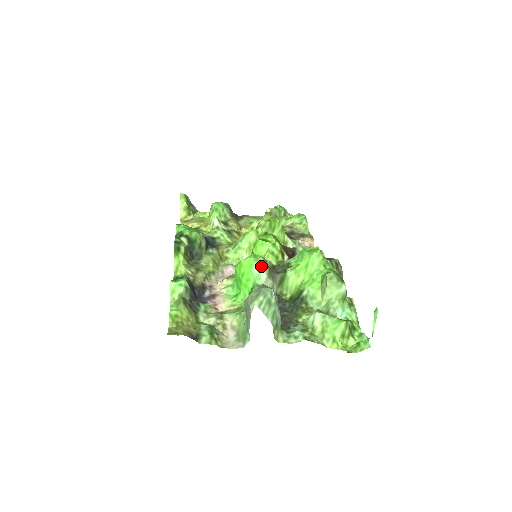
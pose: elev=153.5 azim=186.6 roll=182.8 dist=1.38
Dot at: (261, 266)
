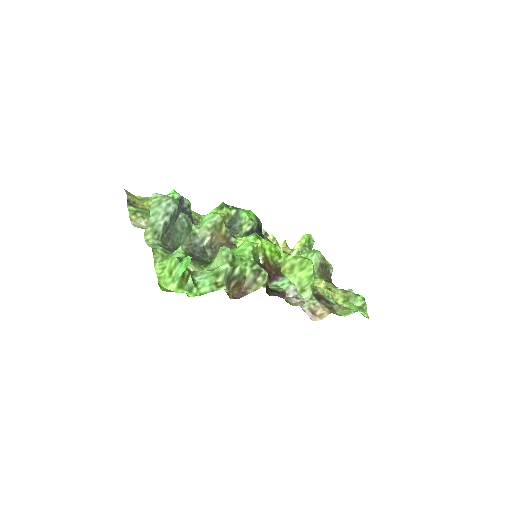
Dot at: (212, 217)
